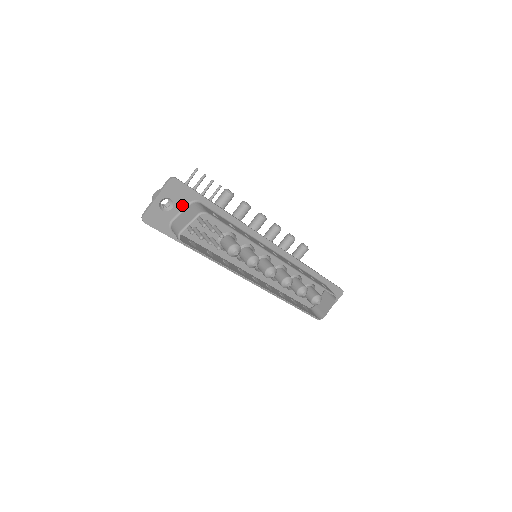
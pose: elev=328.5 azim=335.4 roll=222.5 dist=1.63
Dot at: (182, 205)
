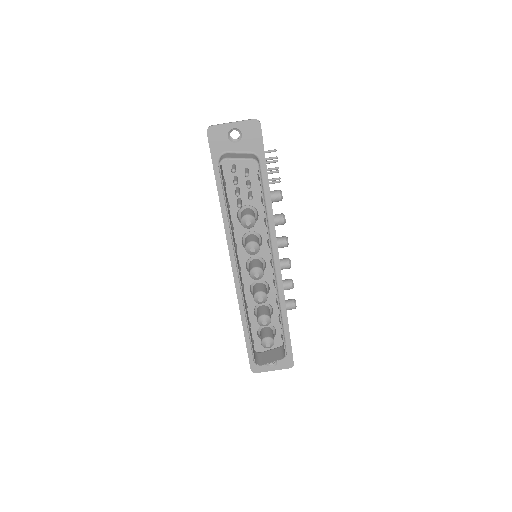
Dot at: (245, 148)
